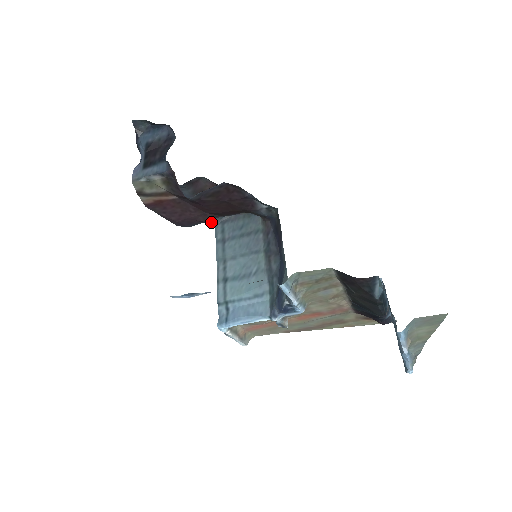
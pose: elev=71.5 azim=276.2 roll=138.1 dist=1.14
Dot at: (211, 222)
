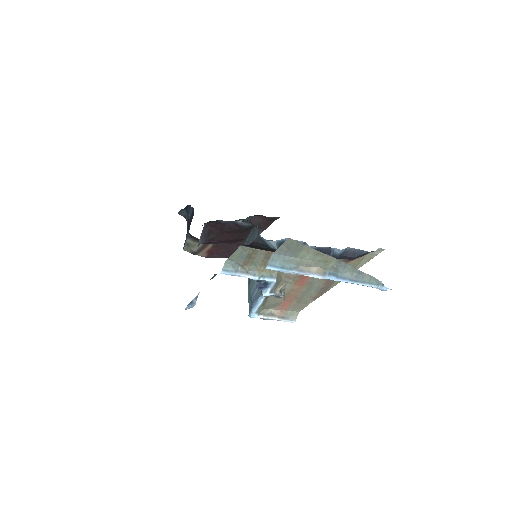
Dot at: occluded
